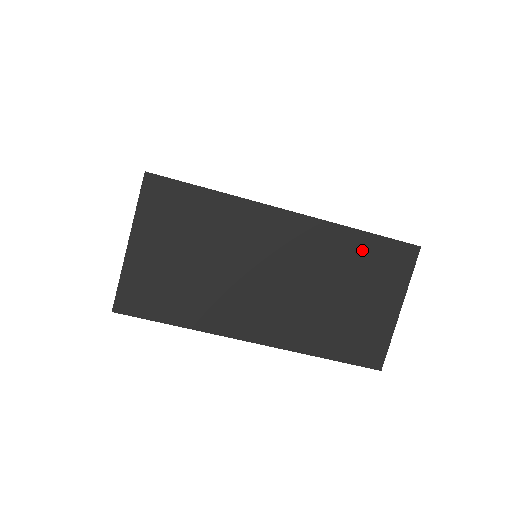
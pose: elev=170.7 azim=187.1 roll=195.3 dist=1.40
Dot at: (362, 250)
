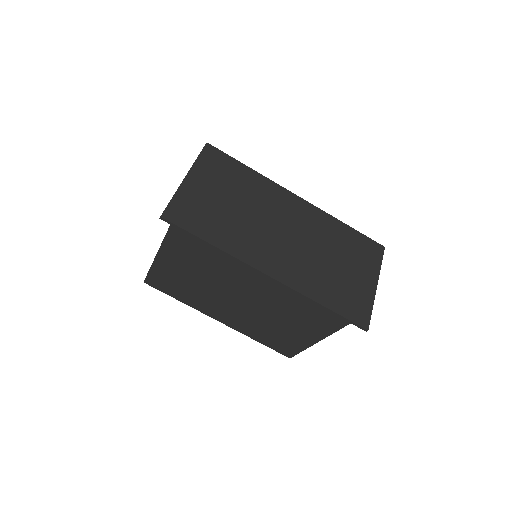
Dot at: (347, 236)
